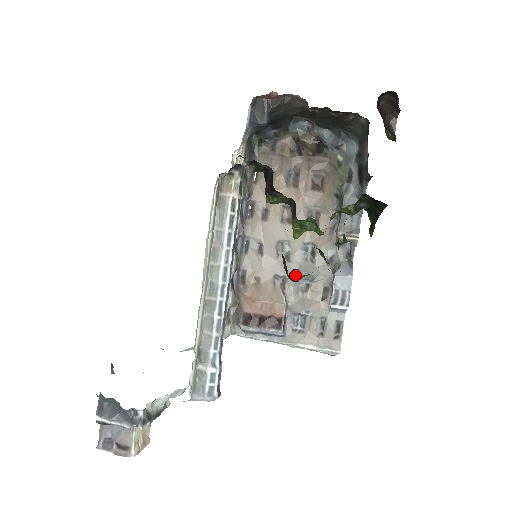
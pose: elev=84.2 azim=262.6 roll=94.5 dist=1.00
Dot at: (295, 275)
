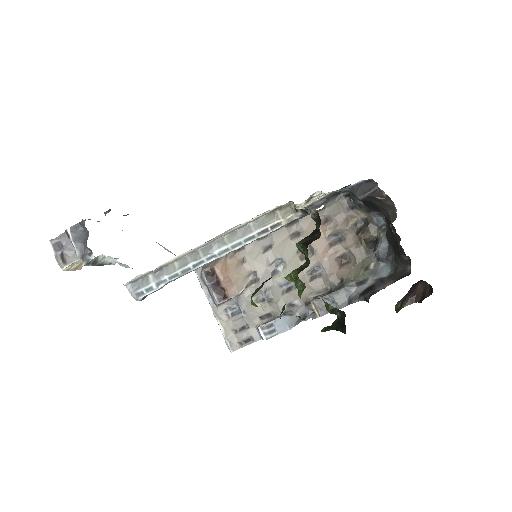
Dot at: (265, 287)
